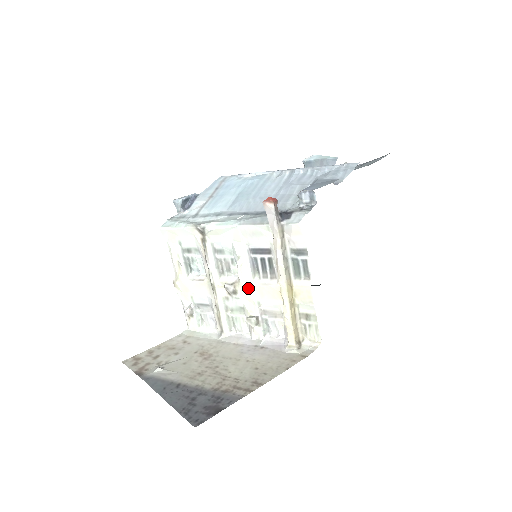
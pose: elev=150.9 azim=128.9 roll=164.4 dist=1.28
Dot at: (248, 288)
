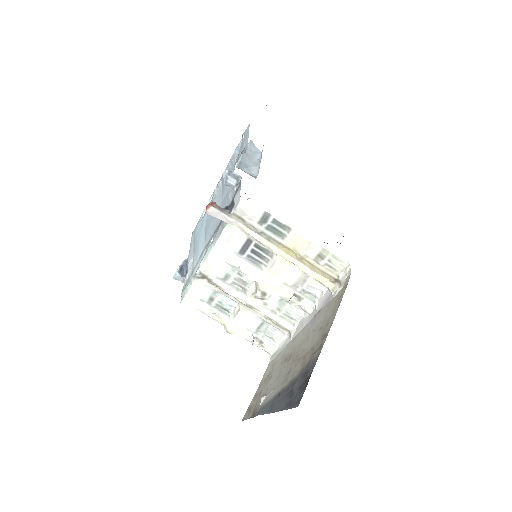
Dot at: (267, 281)
